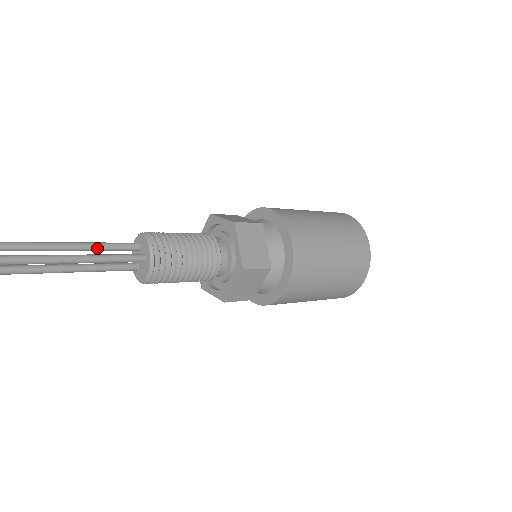
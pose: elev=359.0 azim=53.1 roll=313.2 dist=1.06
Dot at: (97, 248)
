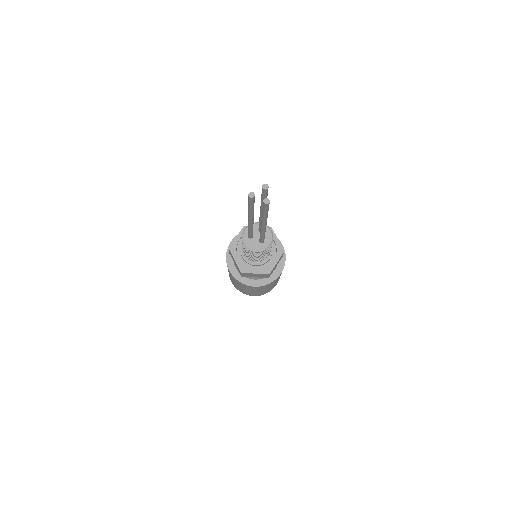
Dot at: occluded
